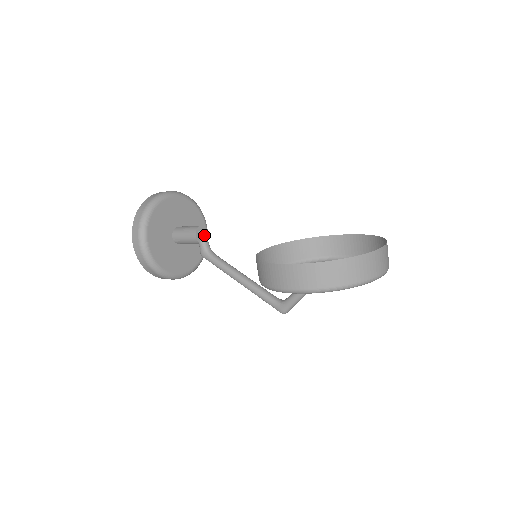
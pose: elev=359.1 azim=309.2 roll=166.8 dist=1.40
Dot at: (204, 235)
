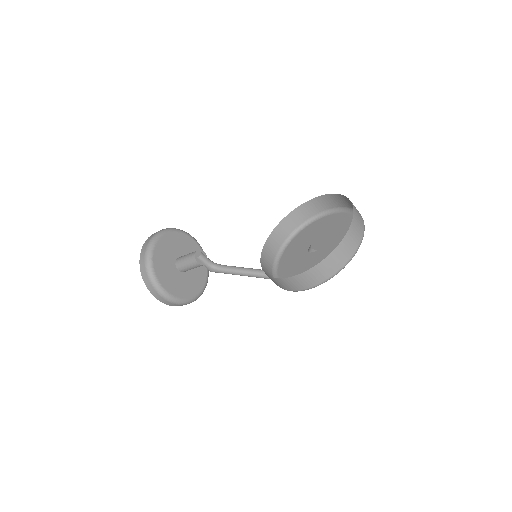
Dot at: (203, 258)
